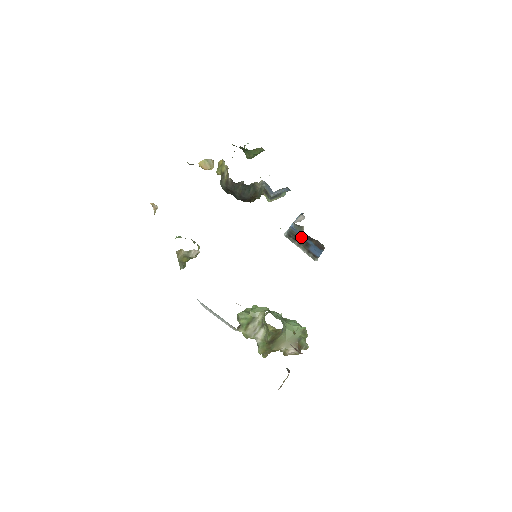
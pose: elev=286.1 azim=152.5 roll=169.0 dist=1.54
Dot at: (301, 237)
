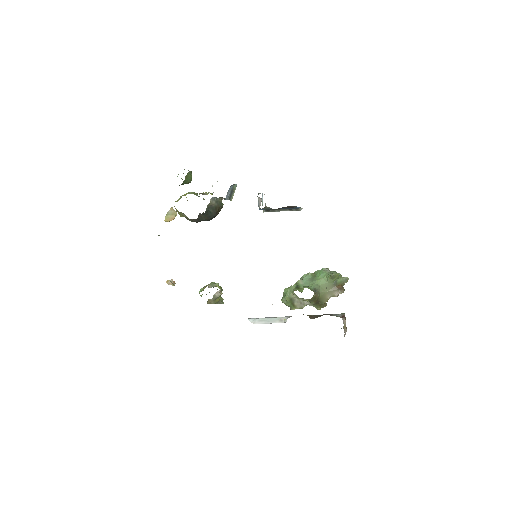
Dot at: occluded
